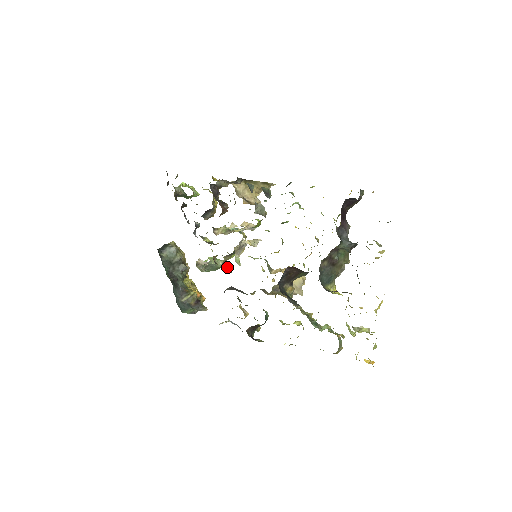
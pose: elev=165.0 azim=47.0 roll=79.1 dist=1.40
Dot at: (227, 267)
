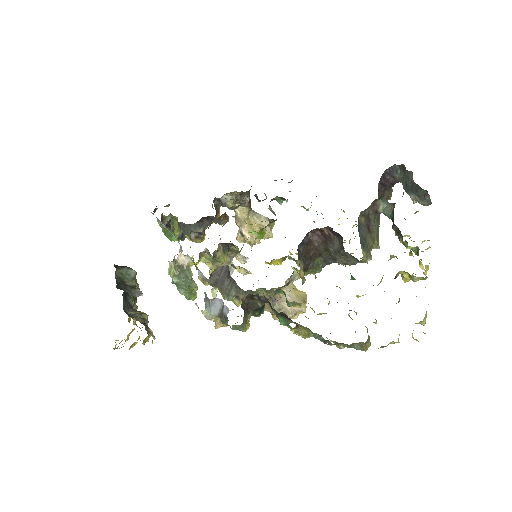
Dot at: occluded
